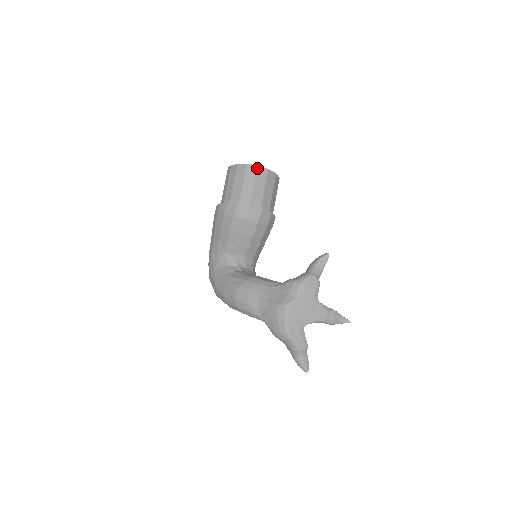
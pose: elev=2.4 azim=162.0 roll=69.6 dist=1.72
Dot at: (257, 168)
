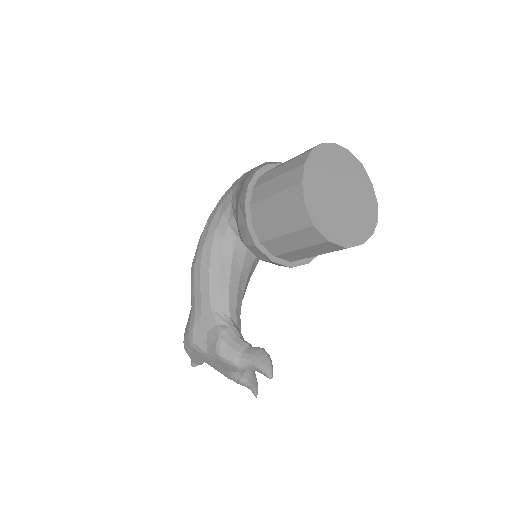
Dot at: (309, 227)
